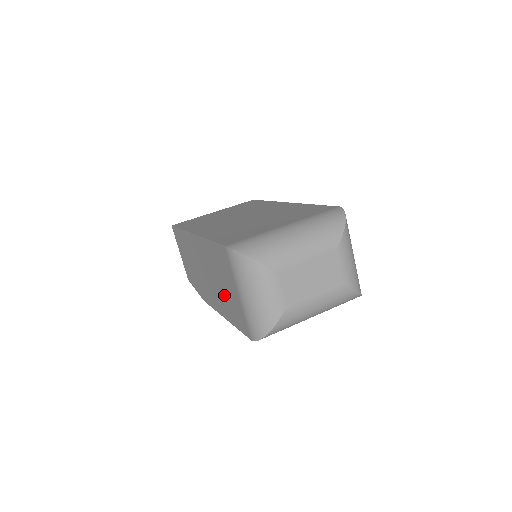
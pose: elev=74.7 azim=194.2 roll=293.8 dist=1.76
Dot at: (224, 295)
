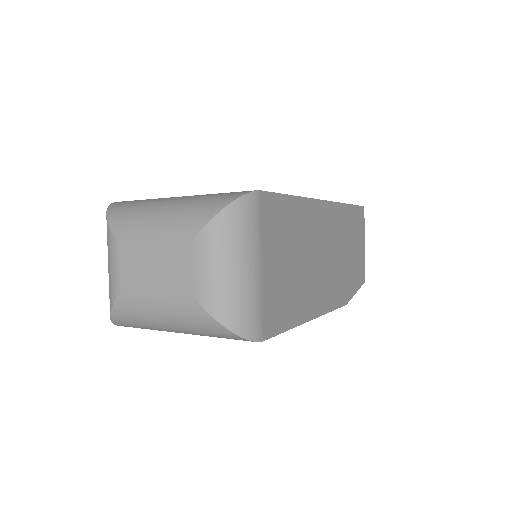
Dot at: occluded
